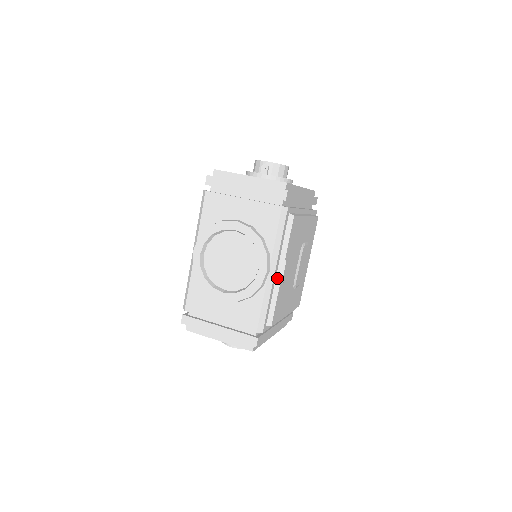
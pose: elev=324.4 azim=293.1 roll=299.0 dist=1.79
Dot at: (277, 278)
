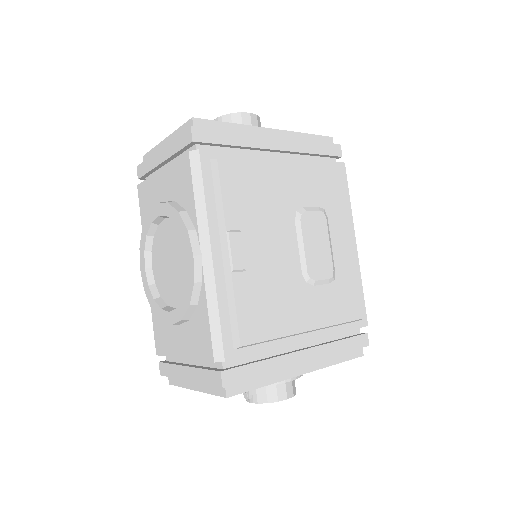
Dot at: (225, 264)
